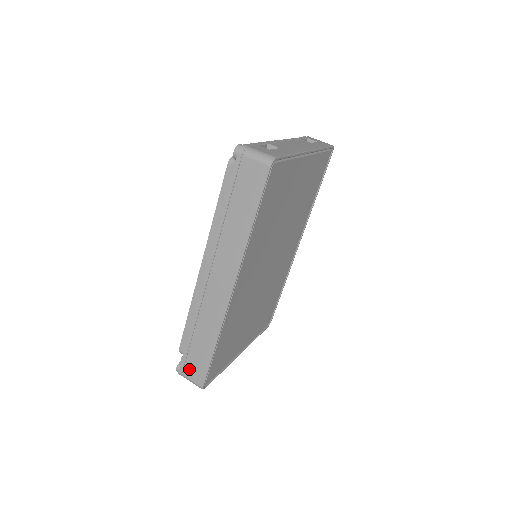
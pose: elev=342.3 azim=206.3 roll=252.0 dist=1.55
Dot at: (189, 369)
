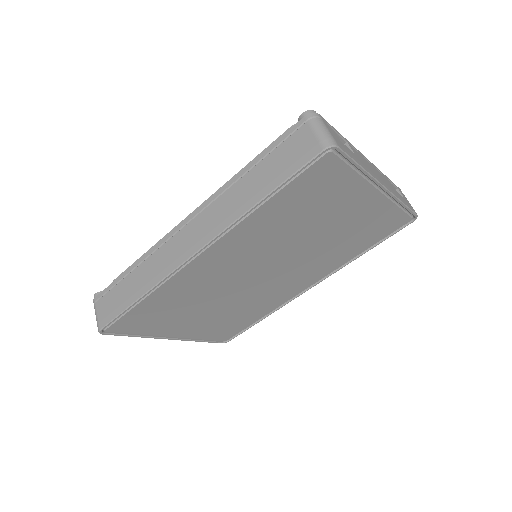
Dot at: (103, 303)
